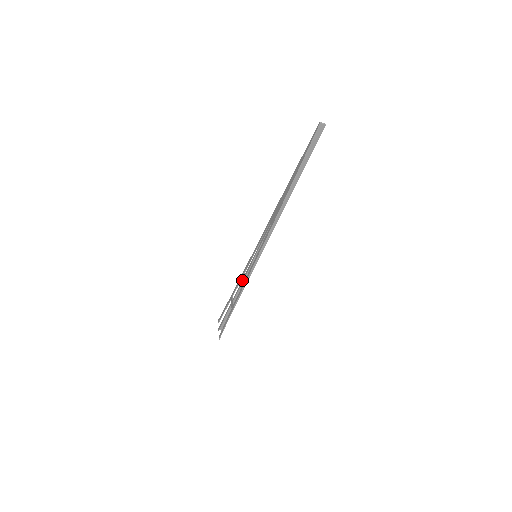
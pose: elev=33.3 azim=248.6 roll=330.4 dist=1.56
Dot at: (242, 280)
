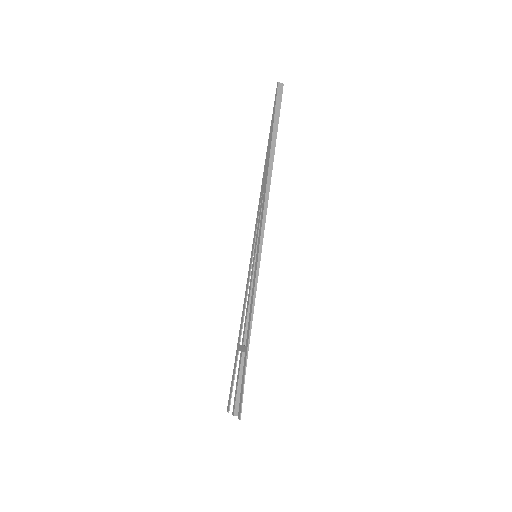
Dot at: (247, 302)
